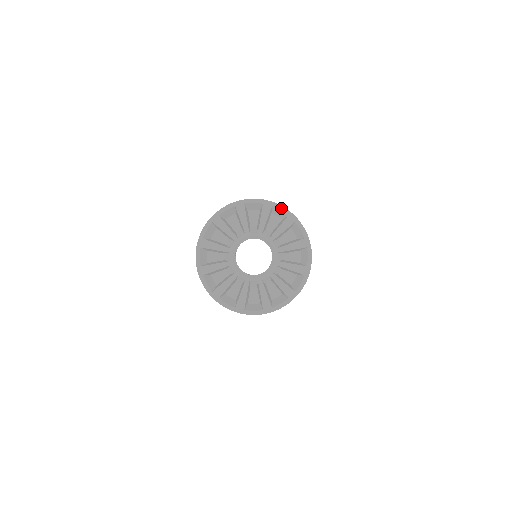
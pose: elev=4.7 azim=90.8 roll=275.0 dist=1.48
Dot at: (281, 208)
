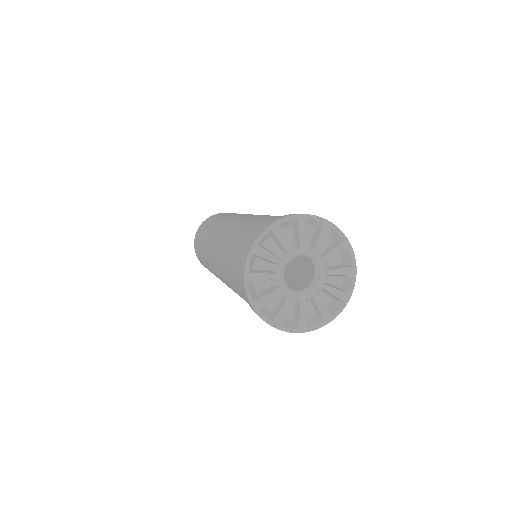
Dot at: (315, 218)
